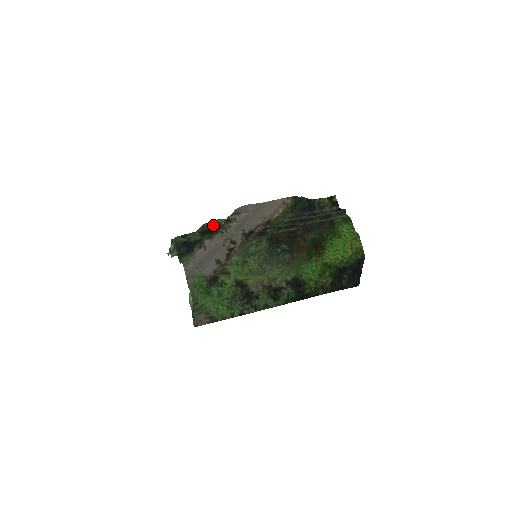
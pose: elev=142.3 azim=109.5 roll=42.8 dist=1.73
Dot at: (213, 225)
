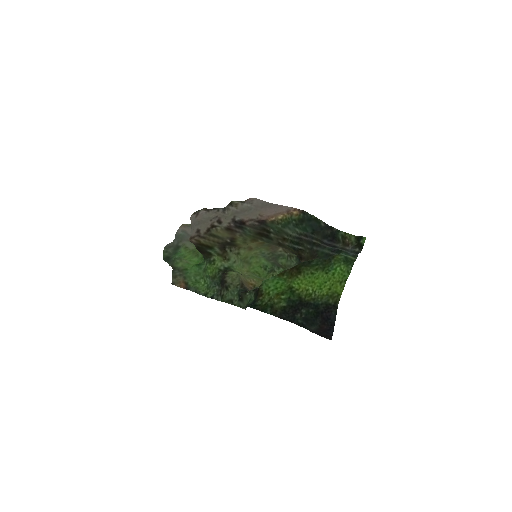
Dot at: occluded
